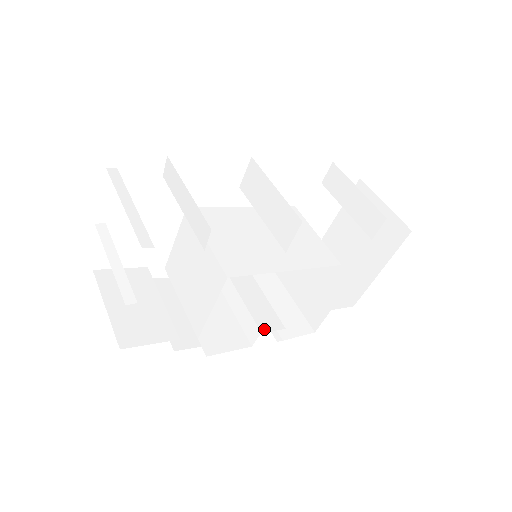
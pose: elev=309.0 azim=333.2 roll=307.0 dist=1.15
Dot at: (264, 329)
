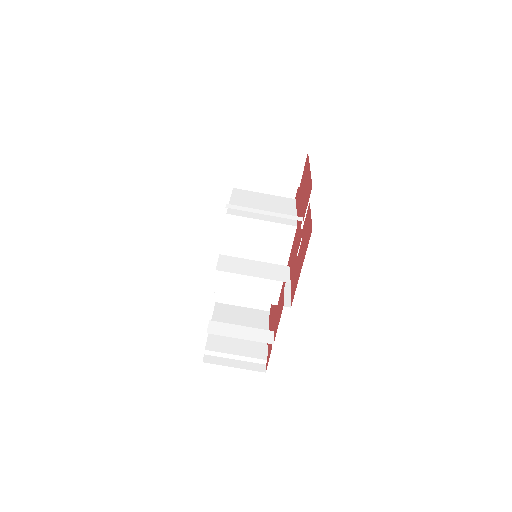
Dot at: occluded
